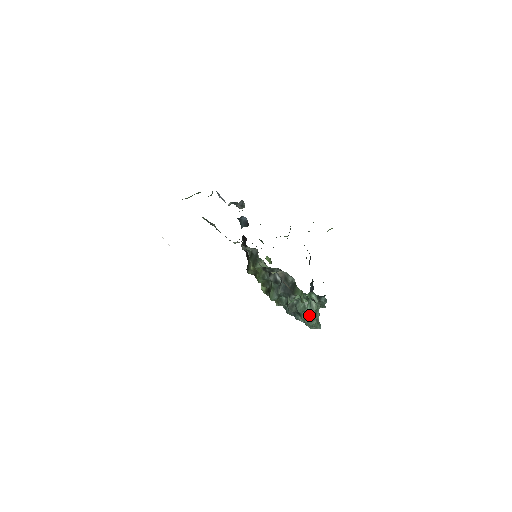
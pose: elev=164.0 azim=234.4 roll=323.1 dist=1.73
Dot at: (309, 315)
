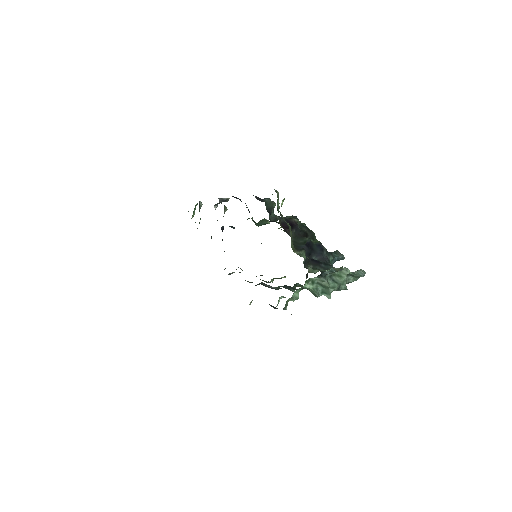
Dot at: (327, 293)
